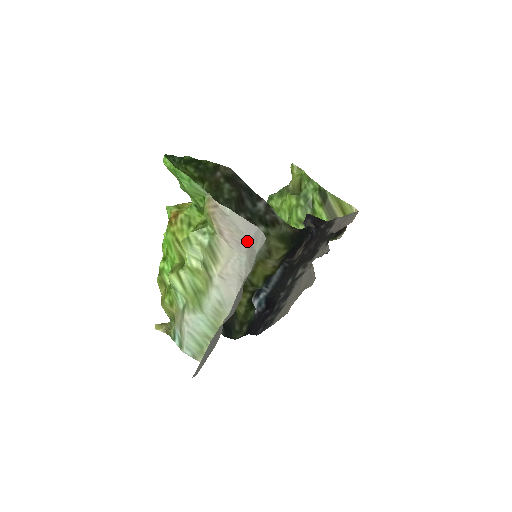
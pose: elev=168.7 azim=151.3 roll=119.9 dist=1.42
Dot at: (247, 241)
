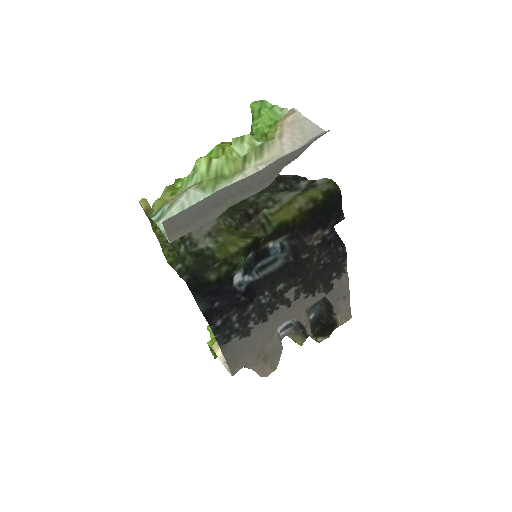
Dot at: (306, 141)
